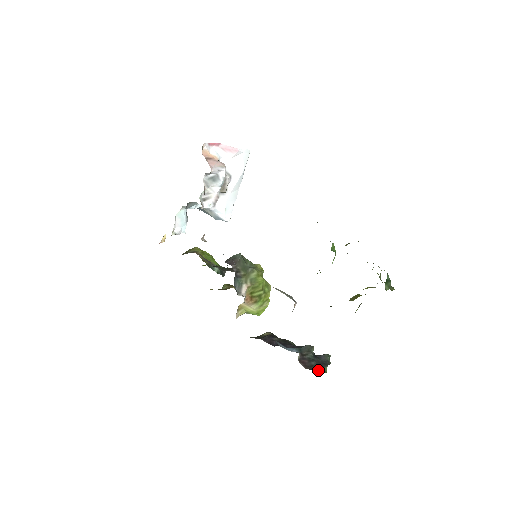
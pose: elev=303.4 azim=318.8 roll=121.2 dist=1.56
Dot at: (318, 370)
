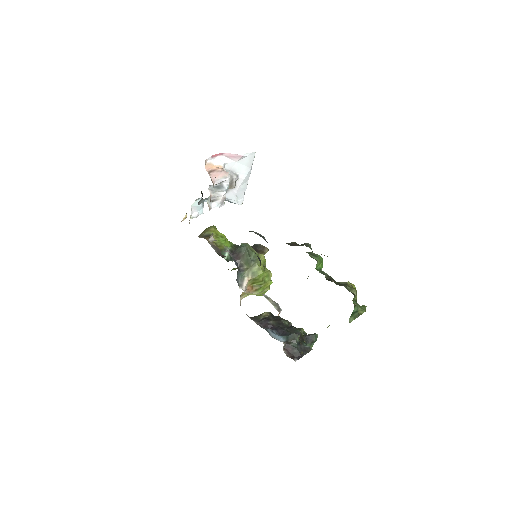
Dot at: (298, 358)
